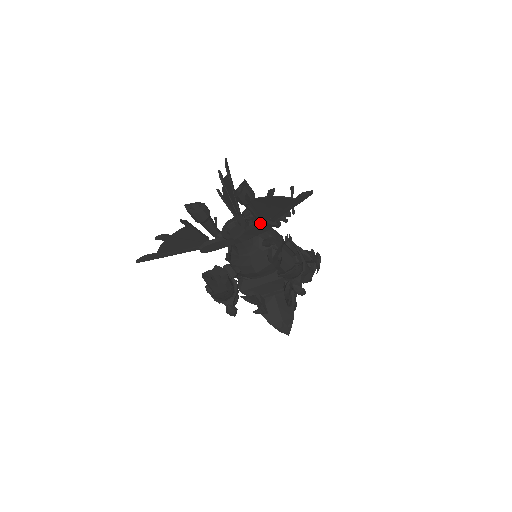
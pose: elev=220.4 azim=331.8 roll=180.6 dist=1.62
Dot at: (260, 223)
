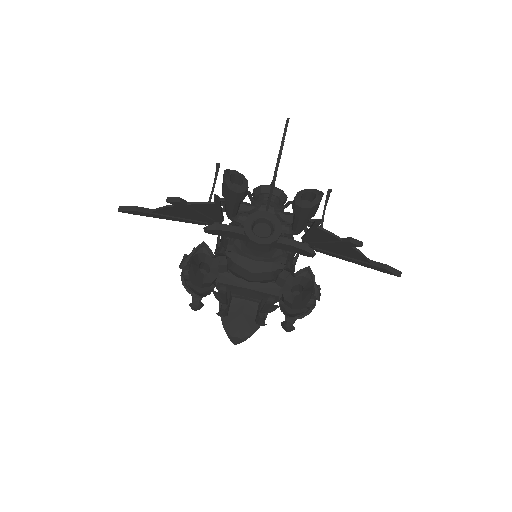
Dot at: (301, 246)
